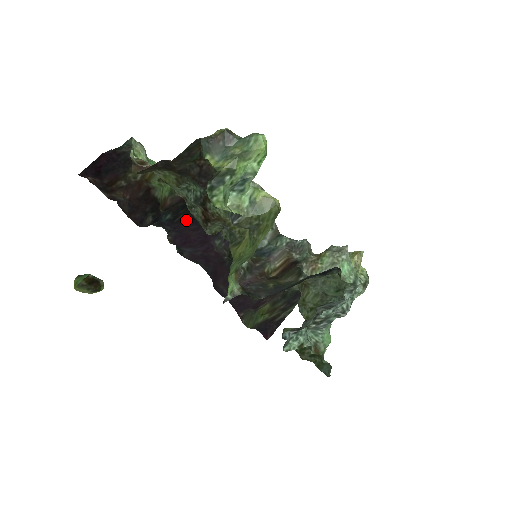
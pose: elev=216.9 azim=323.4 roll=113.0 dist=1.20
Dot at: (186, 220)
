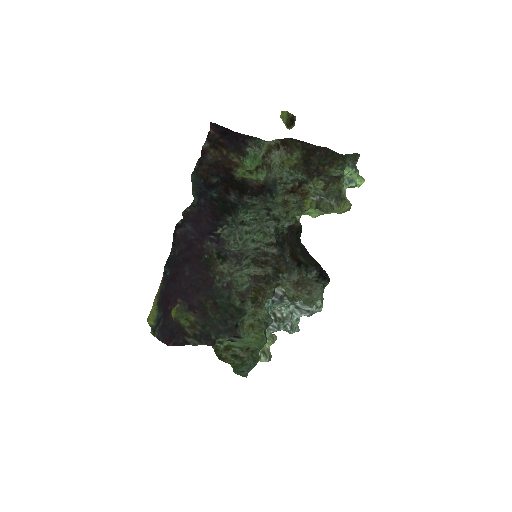
Dot at: (214, 210)
